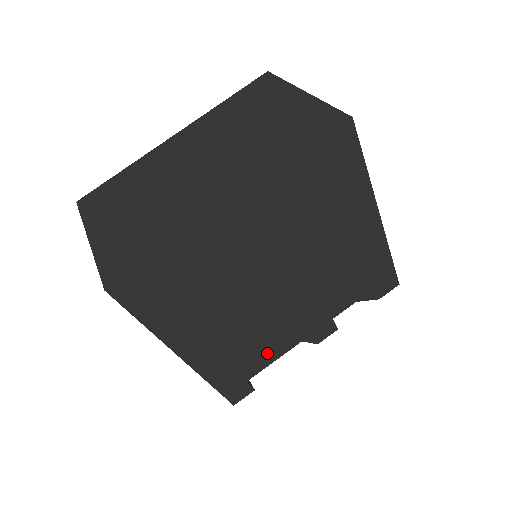
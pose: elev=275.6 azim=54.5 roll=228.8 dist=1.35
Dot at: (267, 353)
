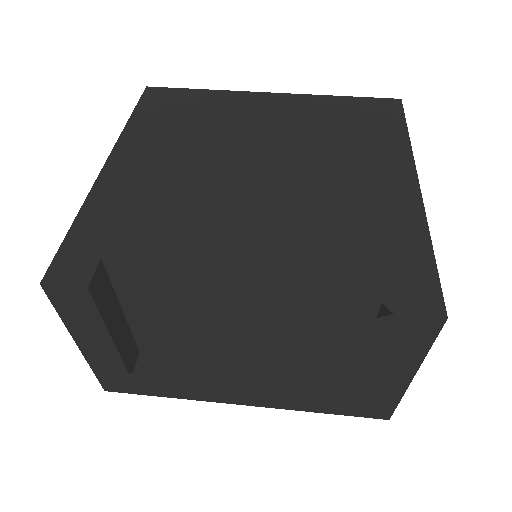
Dot at: (167, 239)
